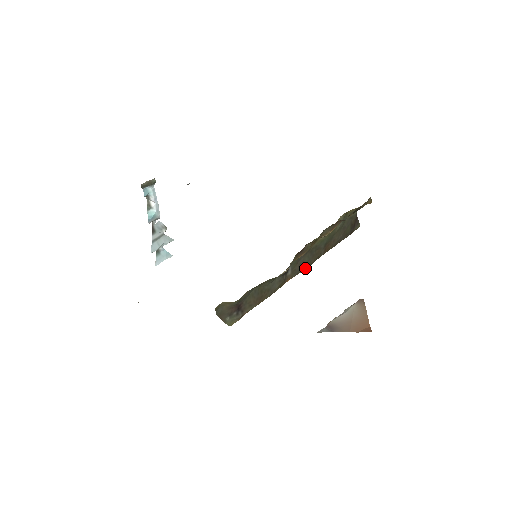
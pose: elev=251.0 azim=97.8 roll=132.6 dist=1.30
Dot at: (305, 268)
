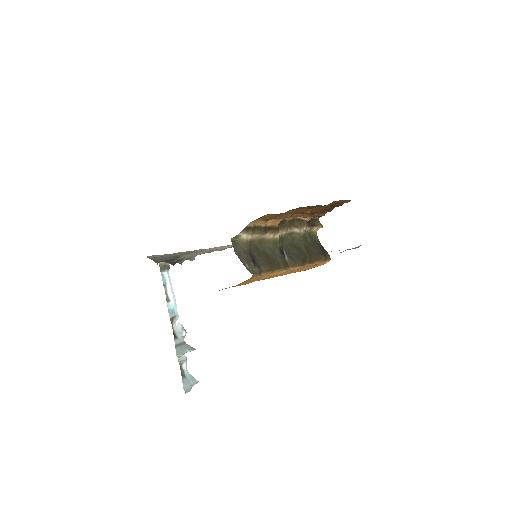
Dot at: (299, 261)
